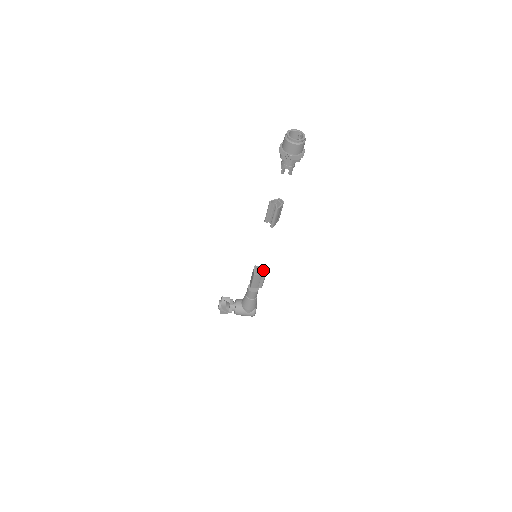
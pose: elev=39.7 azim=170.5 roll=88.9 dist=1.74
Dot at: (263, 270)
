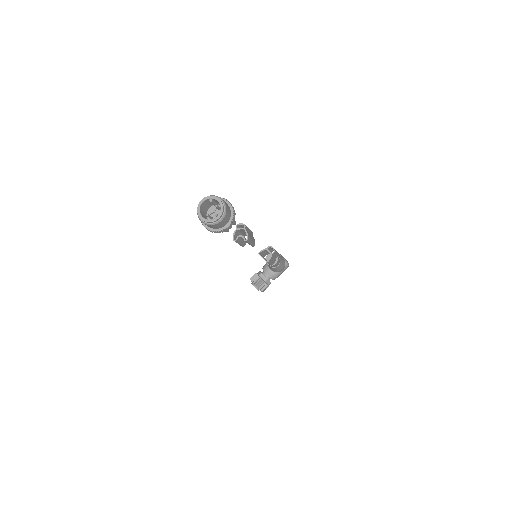
Dot at: (268, 248)
